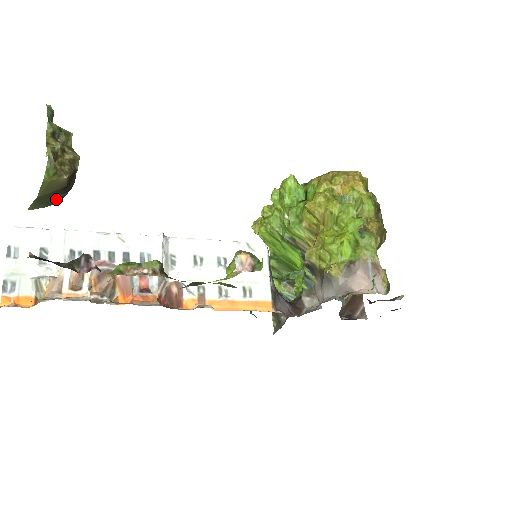
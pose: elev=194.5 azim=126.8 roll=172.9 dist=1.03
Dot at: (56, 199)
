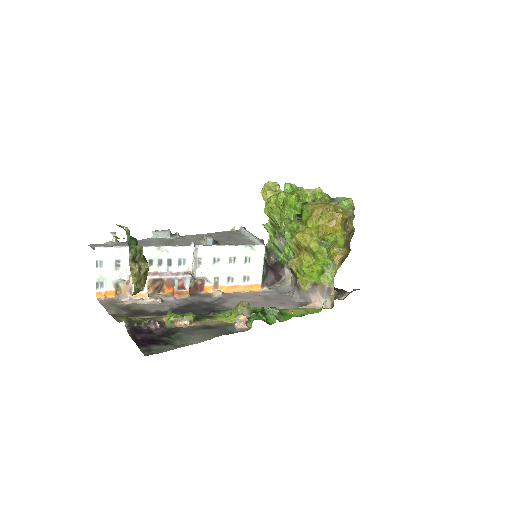
Dot at: occluded
